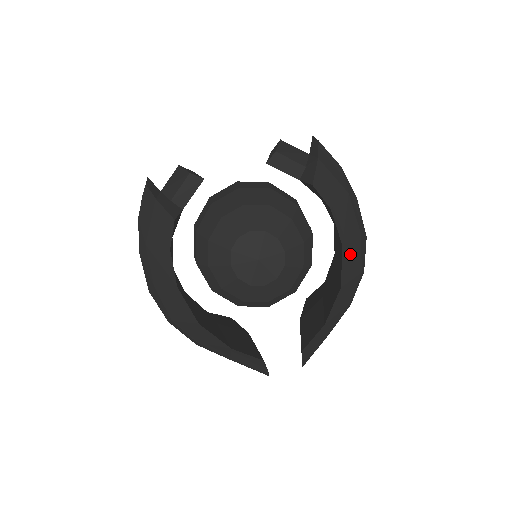
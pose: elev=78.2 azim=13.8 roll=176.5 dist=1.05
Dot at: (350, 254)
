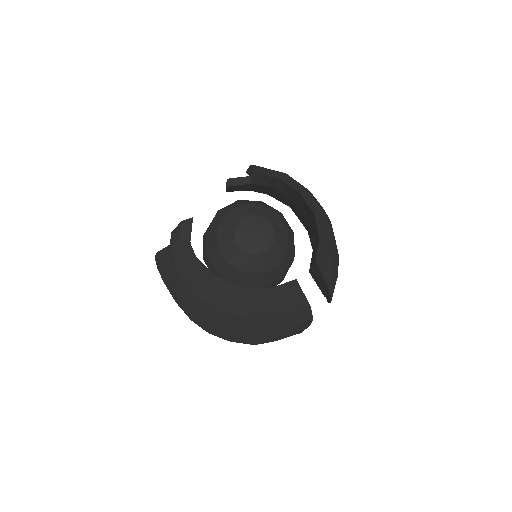
Dot at: (308, 199)
